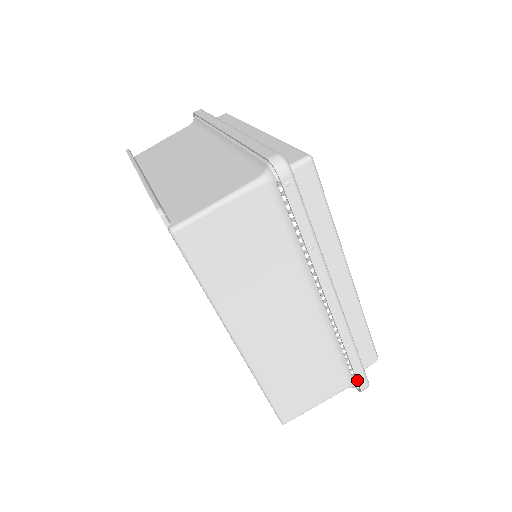
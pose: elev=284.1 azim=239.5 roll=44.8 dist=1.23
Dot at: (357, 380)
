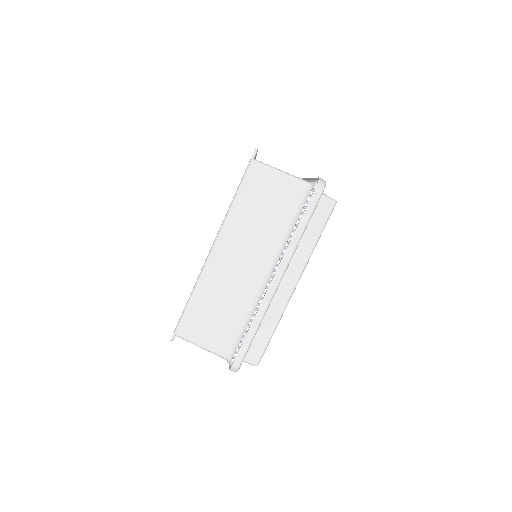
Dot at: (237, 353)
